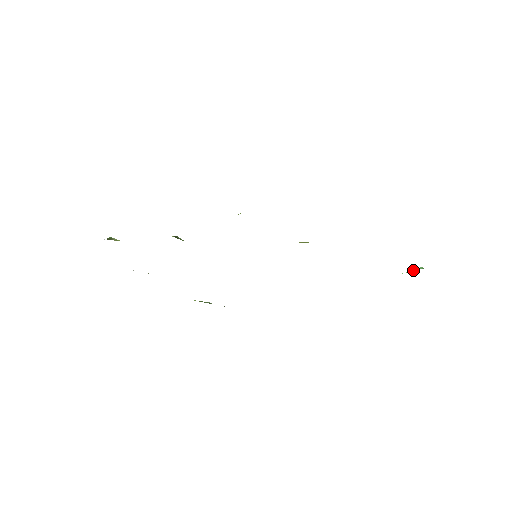
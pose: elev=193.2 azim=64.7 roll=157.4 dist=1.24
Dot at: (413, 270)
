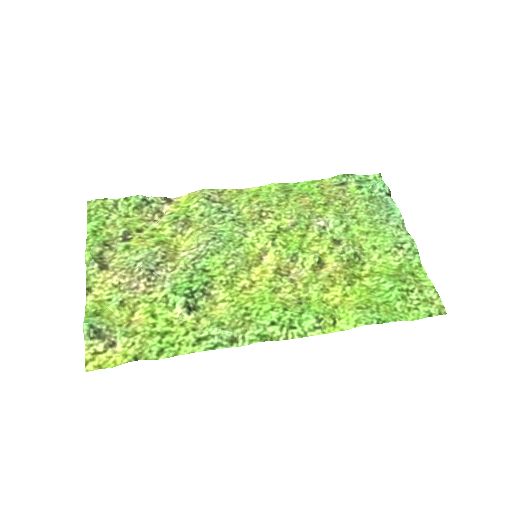
Dot at: (375, 184)
